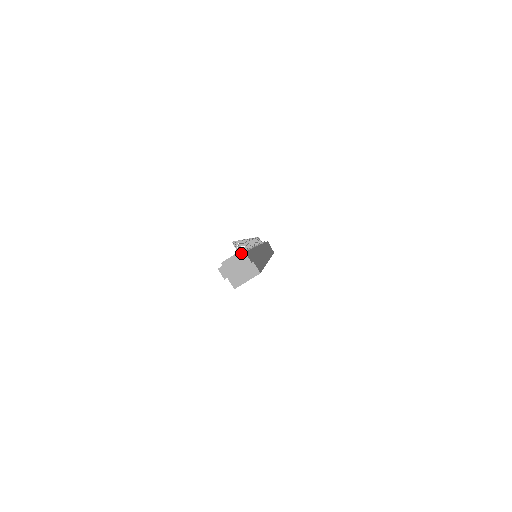
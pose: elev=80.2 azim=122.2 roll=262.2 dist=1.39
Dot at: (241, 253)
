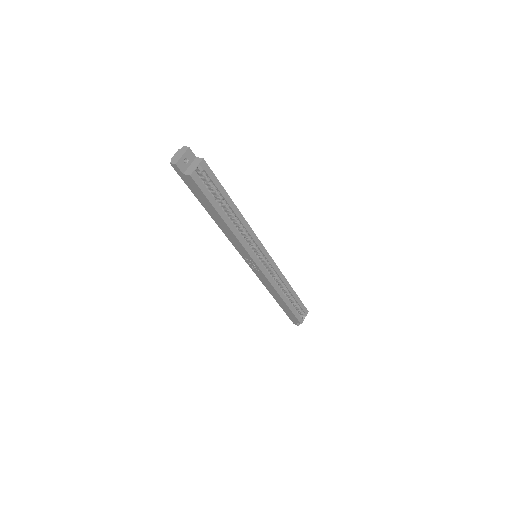
Dot at: occluded
